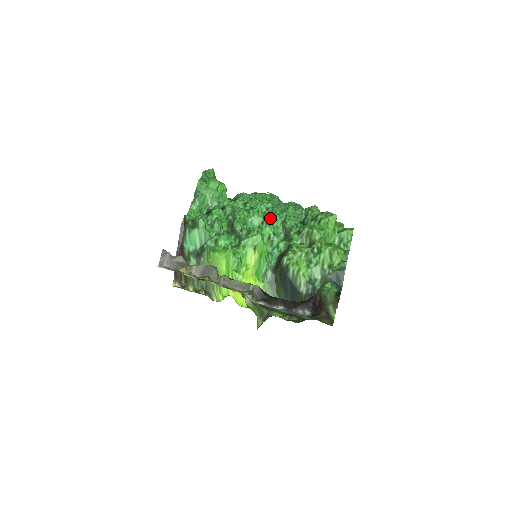
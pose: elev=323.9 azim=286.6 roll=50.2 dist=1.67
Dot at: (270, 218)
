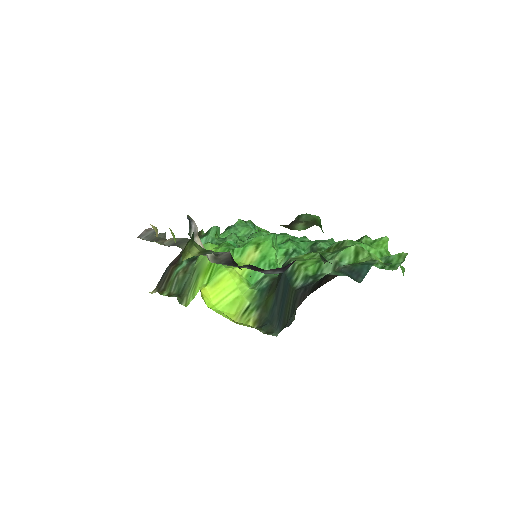
Dot at: (299, 242)
